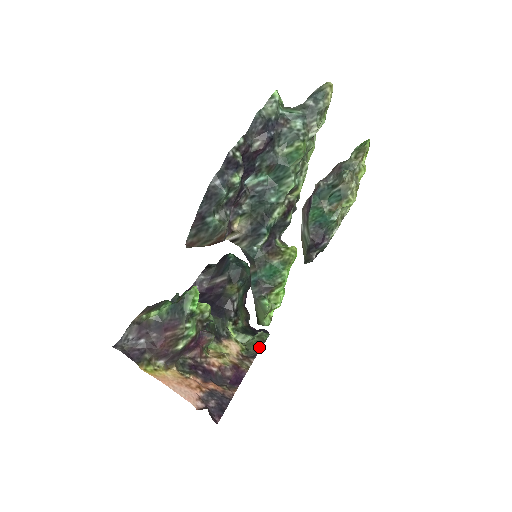
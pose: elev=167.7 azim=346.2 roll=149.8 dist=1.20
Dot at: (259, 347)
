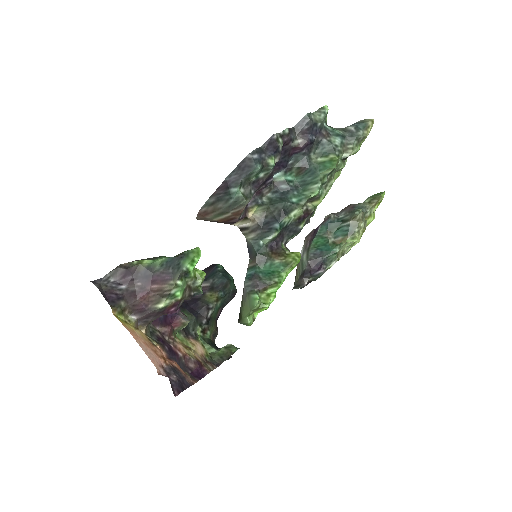
Dot at: (225, 358)
